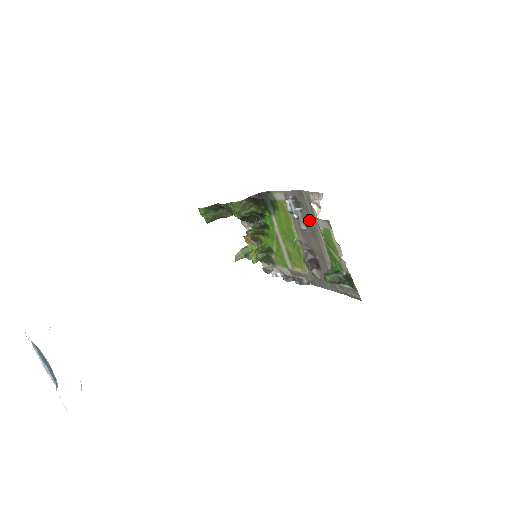
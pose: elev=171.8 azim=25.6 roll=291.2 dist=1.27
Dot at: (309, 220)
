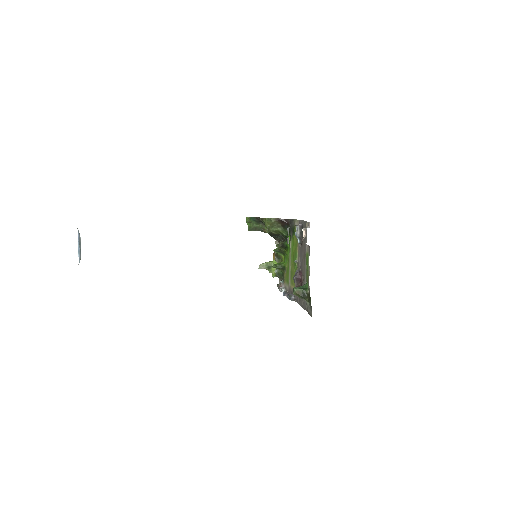
Dot at: (305, 246)
